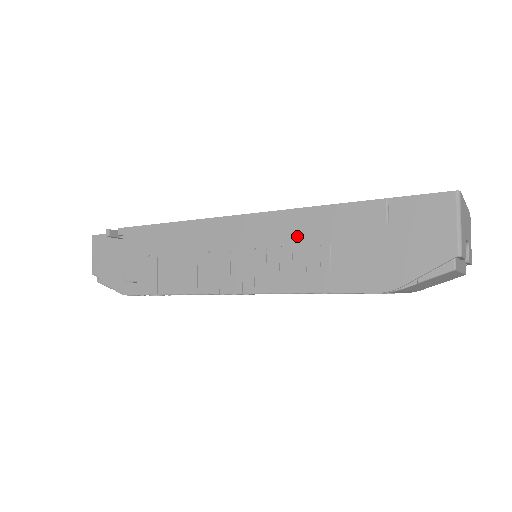
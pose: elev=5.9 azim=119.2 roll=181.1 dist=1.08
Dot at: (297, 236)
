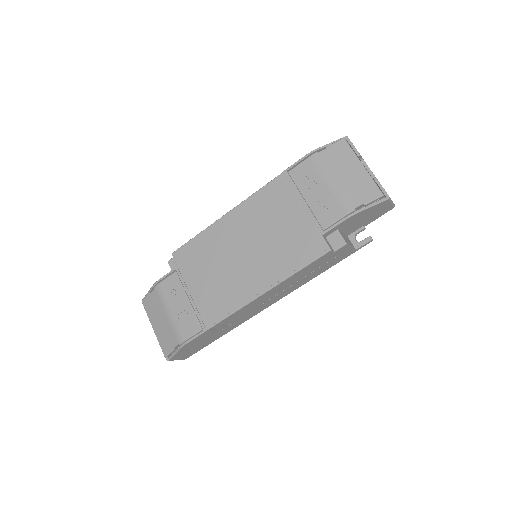
Dot at: occluded
